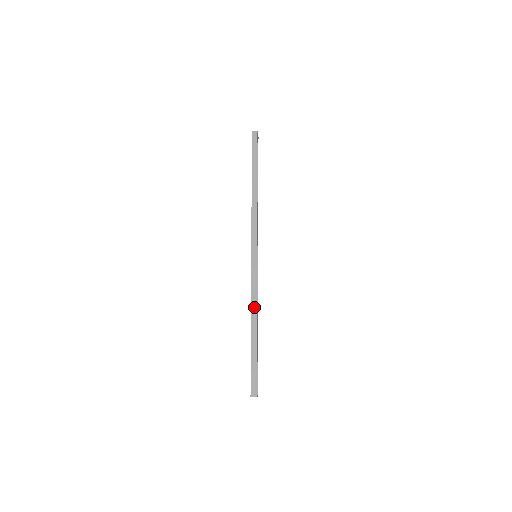
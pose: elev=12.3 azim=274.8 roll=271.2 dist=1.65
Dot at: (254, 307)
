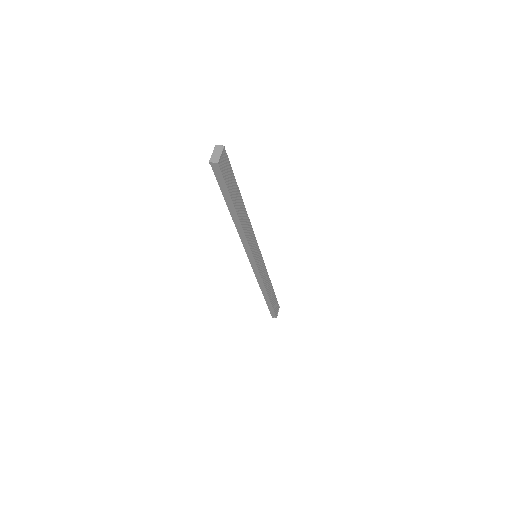
Dot at: (262, 287)
